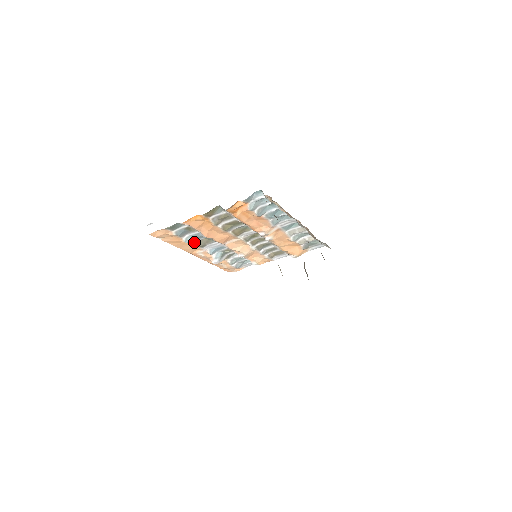
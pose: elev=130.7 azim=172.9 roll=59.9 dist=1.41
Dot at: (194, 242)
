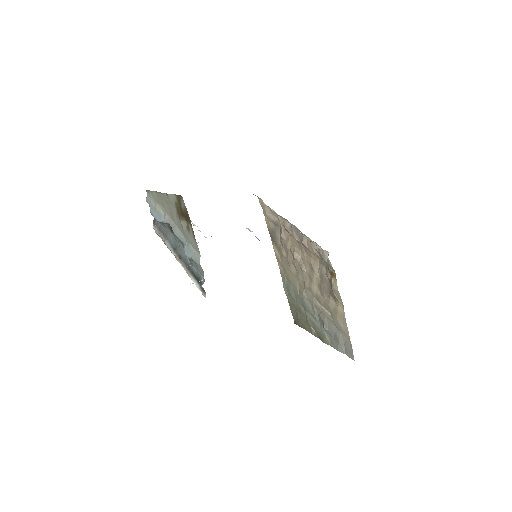
Dot at: occluded
